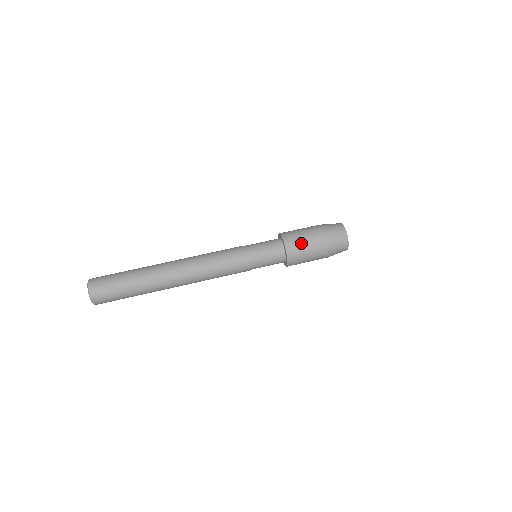
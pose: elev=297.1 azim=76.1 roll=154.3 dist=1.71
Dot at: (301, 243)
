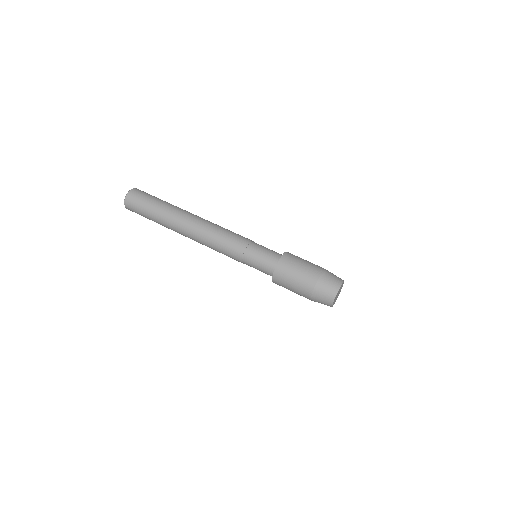
Dot at: (298, 261)
